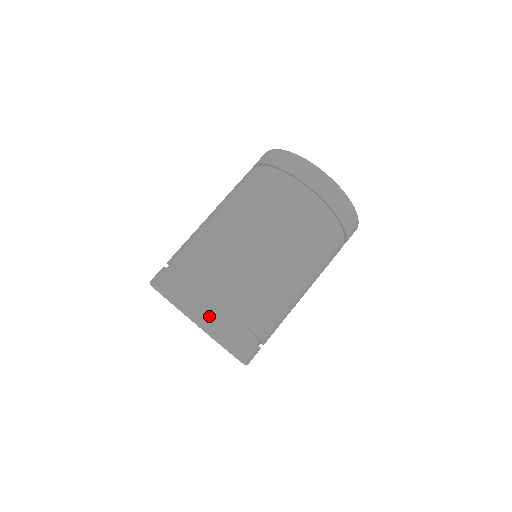
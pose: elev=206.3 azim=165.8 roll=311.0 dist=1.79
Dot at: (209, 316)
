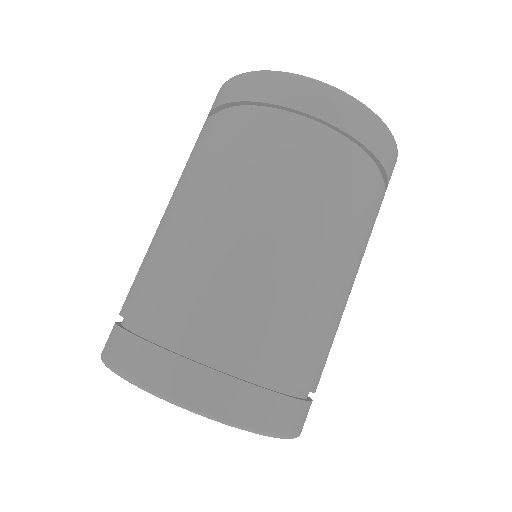
Dot at: (172, 374)
